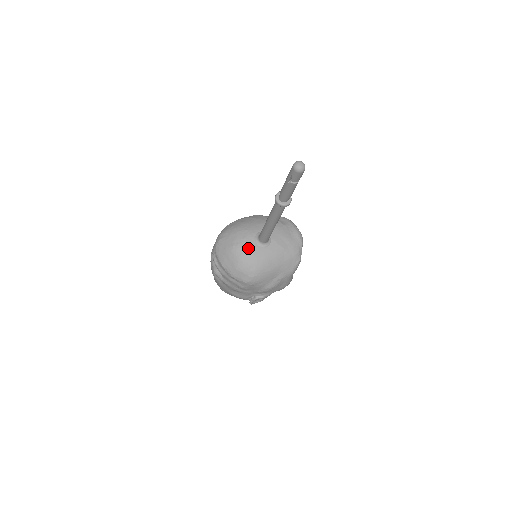
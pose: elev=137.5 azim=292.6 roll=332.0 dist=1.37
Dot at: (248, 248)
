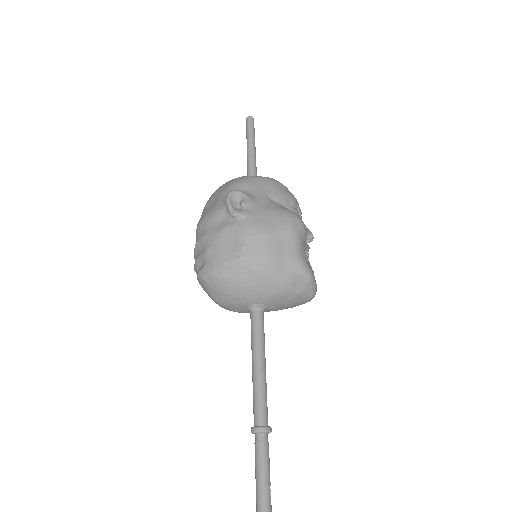
Dot at: (234, 310)
